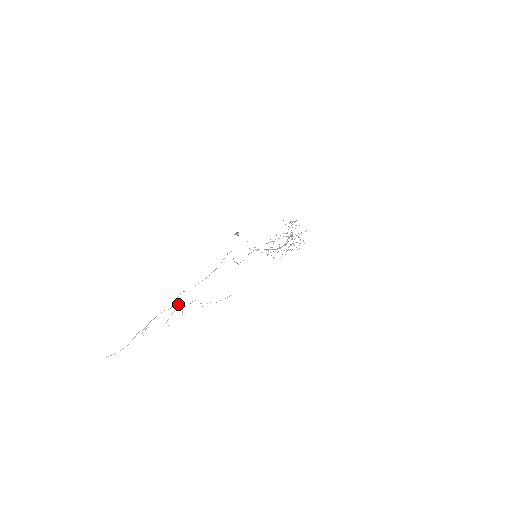
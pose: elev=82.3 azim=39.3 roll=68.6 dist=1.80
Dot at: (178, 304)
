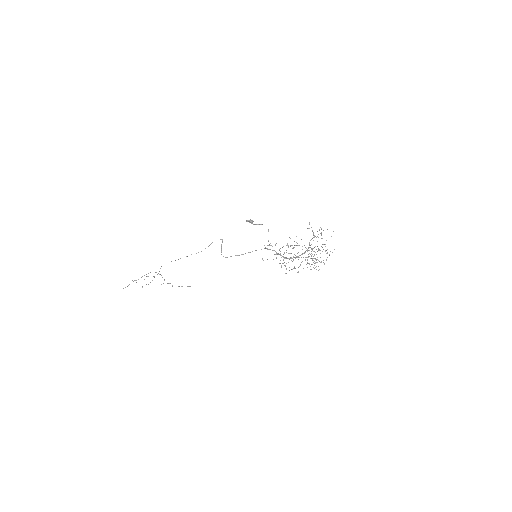
Dot at: (159, 271)
